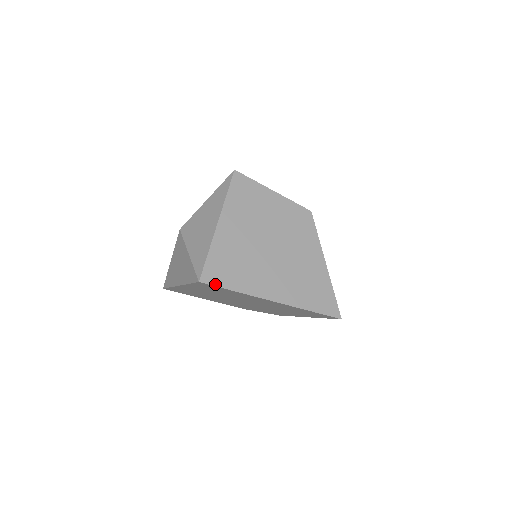
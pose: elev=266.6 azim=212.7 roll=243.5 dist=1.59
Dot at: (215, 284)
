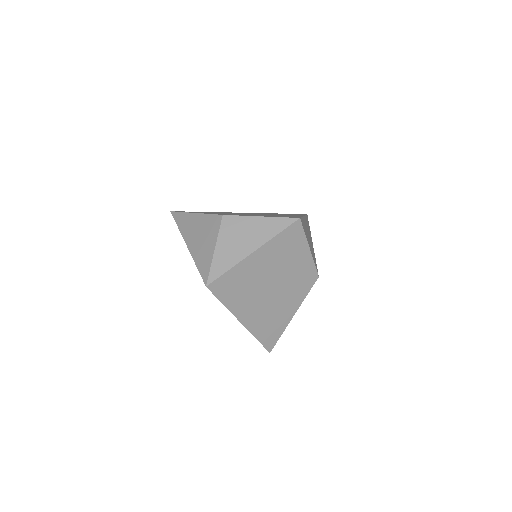
Dot at: (215, 293)
